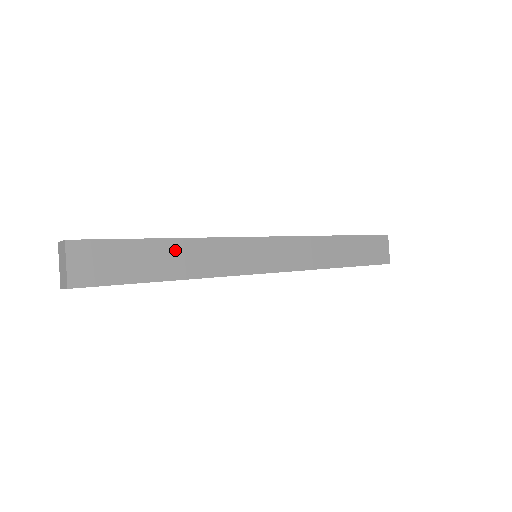
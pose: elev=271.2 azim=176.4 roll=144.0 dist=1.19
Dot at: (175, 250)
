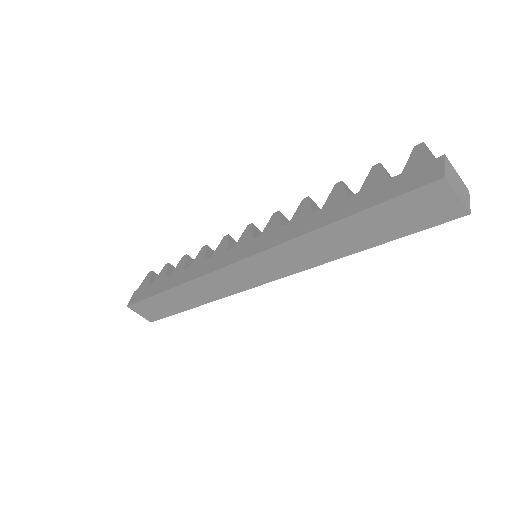
Dot at: (178, 294)
